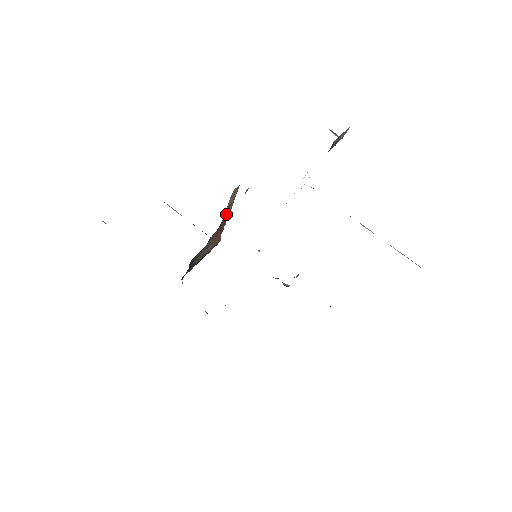
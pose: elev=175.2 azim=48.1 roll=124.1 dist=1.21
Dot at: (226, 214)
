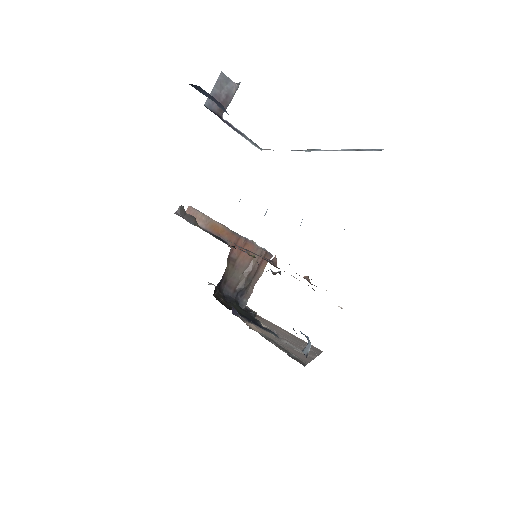
Dot at: (222, 232)
